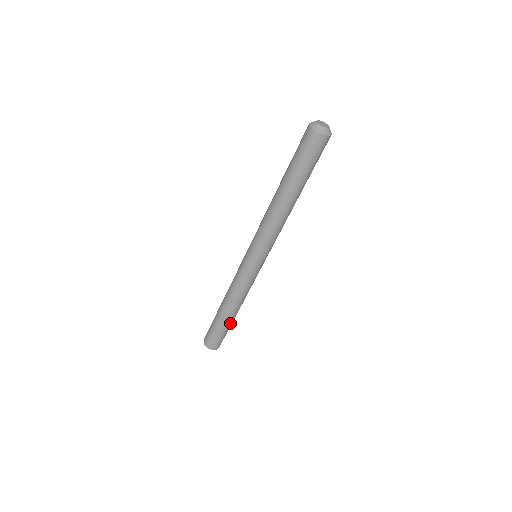
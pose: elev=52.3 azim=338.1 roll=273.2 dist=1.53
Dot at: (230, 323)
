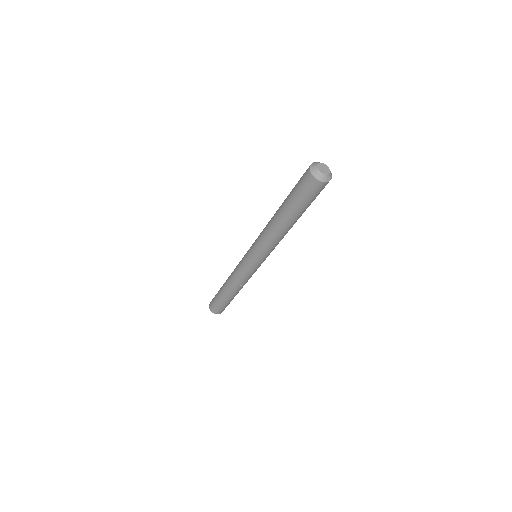
Dot at: occluded
